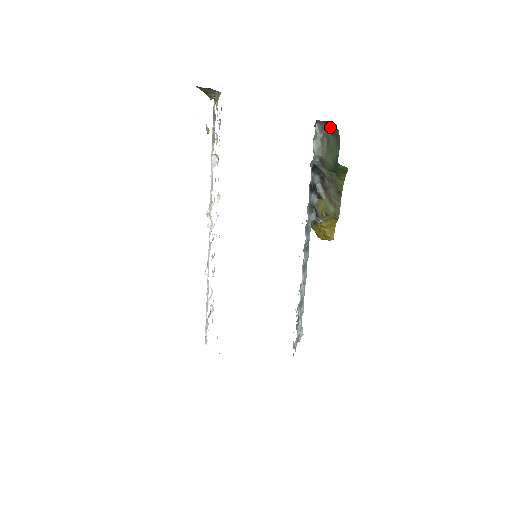
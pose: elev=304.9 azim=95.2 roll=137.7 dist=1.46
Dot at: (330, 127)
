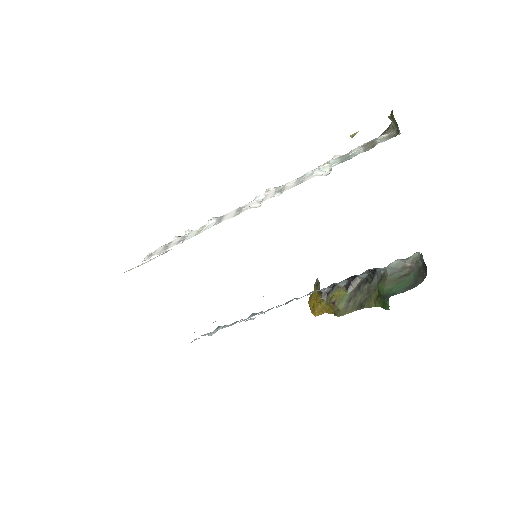
Dot at: (422, 270)
